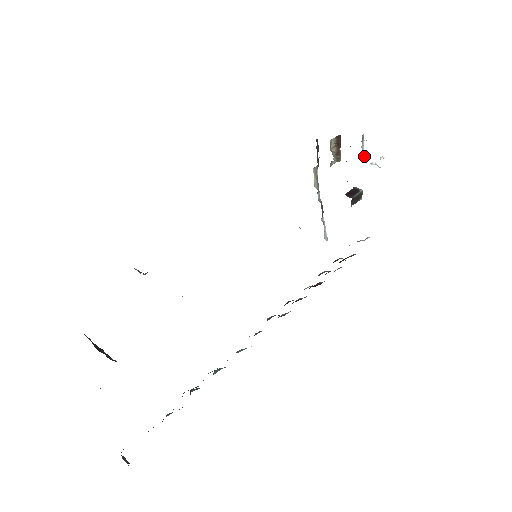
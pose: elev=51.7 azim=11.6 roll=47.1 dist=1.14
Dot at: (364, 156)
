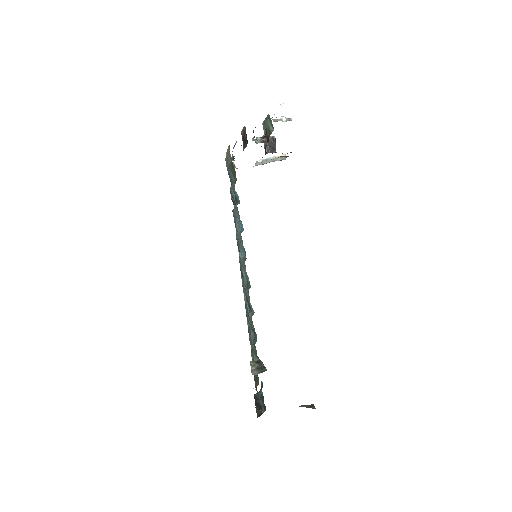
Dot at: occluded
